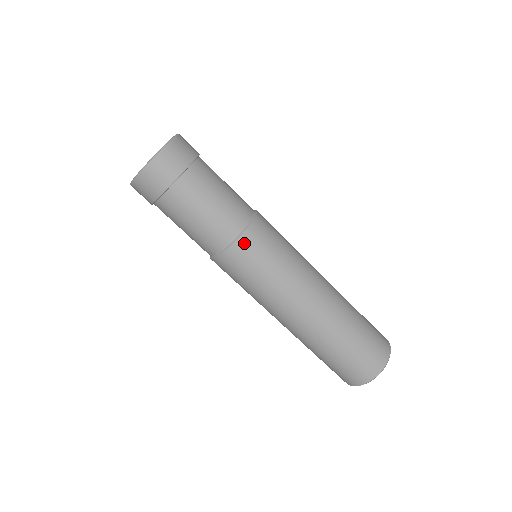
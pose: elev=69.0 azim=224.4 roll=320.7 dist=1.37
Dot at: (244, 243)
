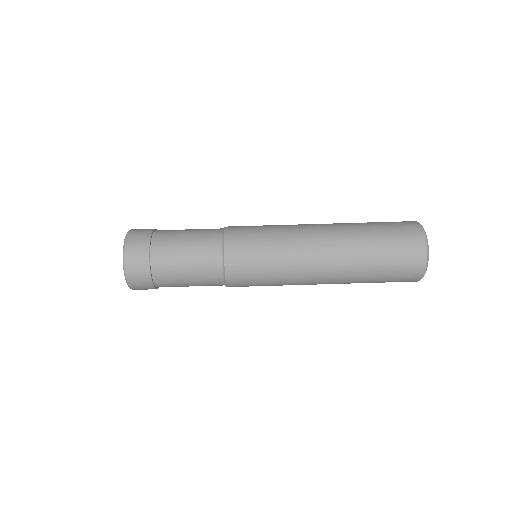
Dot at: (231, 253)
